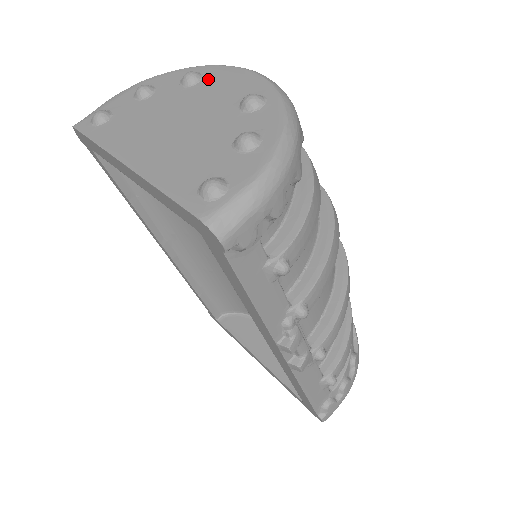
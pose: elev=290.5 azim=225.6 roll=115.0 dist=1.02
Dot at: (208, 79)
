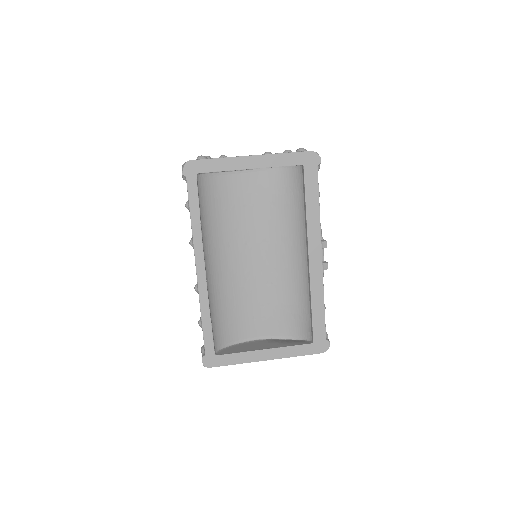
Dot at: occluded
